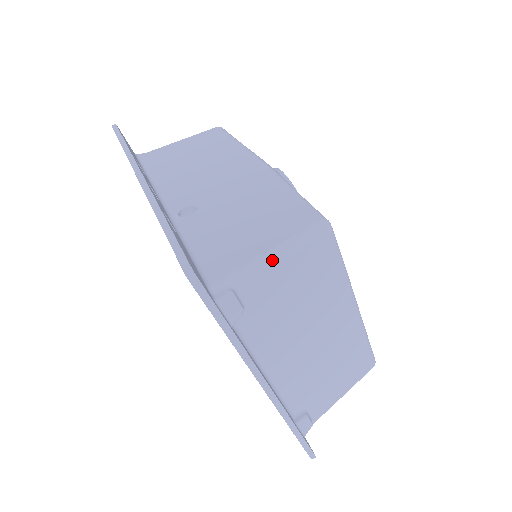
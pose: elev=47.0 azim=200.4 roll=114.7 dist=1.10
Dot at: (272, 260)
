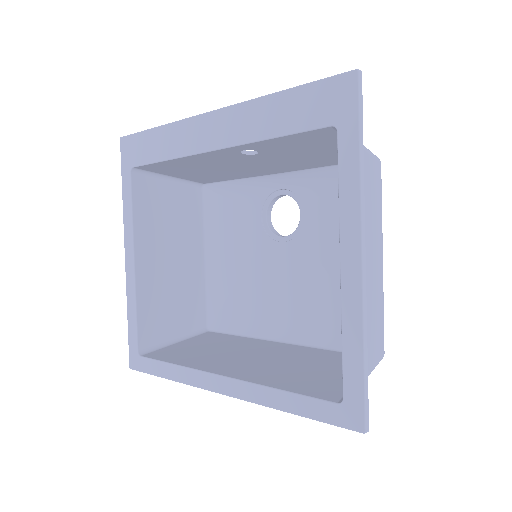
Dot at: (363, 145)
